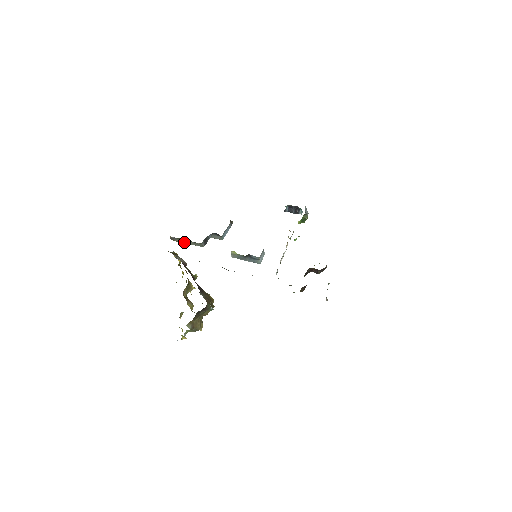
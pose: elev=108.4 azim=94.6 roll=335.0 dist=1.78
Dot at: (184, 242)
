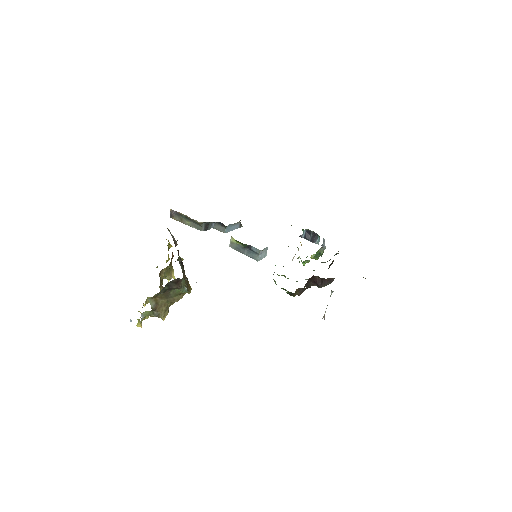
Dot at: (183, 222)
